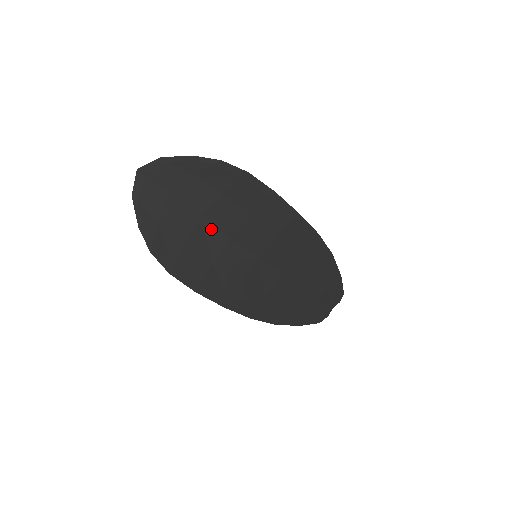
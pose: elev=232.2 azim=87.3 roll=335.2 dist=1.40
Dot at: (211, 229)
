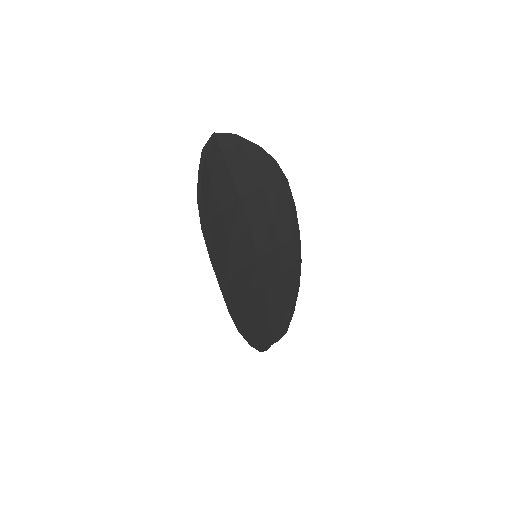
Dot at: (241, 212)
